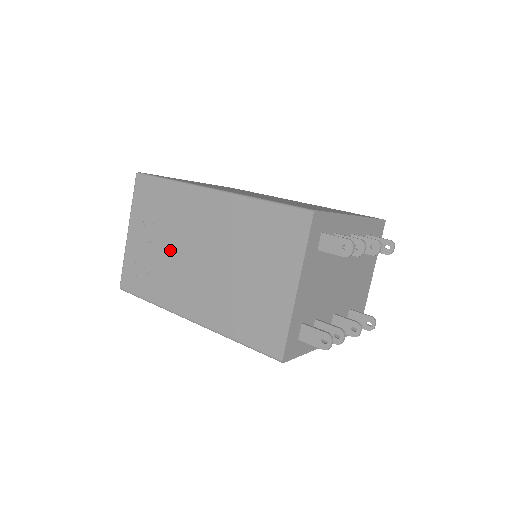
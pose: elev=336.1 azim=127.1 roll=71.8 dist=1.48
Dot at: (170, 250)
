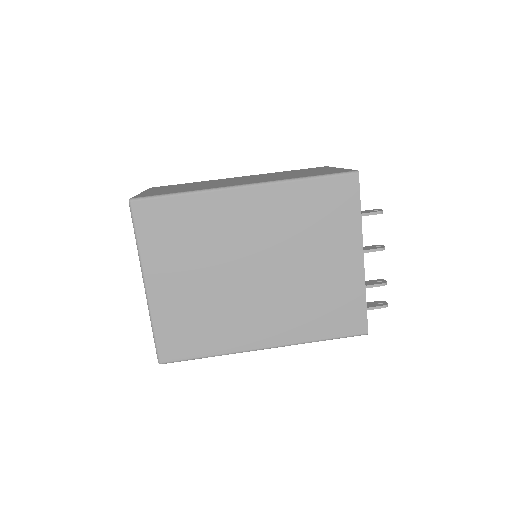
Dot at: occluded
